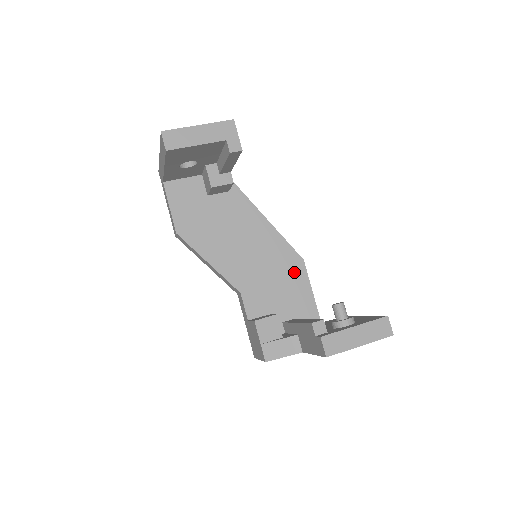
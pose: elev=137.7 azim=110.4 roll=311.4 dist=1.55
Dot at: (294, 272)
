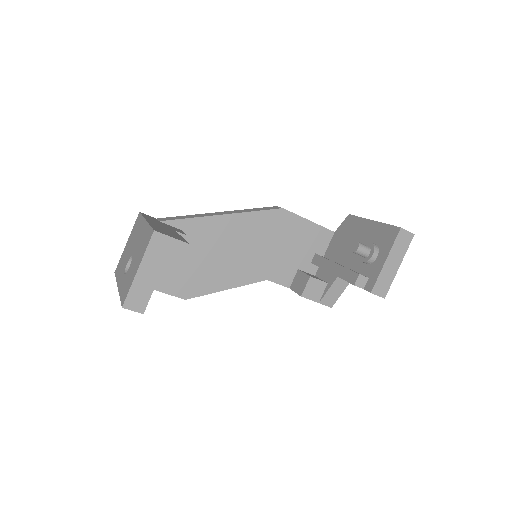
Dot at: (285, 224)
